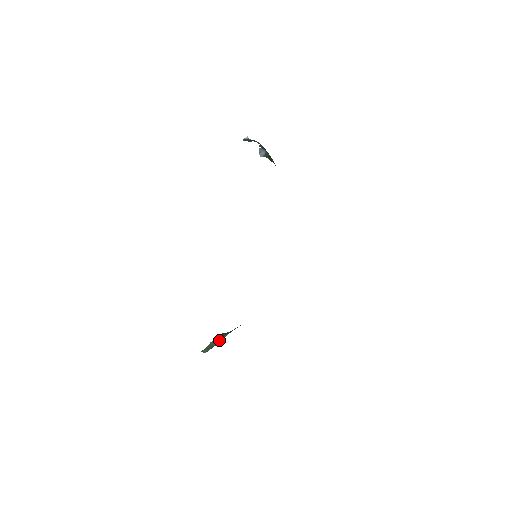
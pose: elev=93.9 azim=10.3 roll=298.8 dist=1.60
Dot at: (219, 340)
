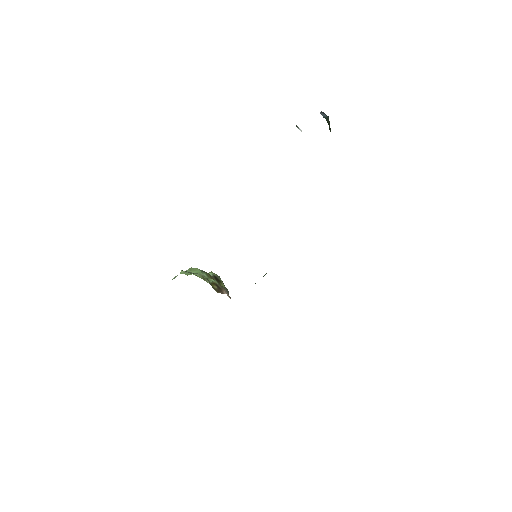
Dot at: occluded
